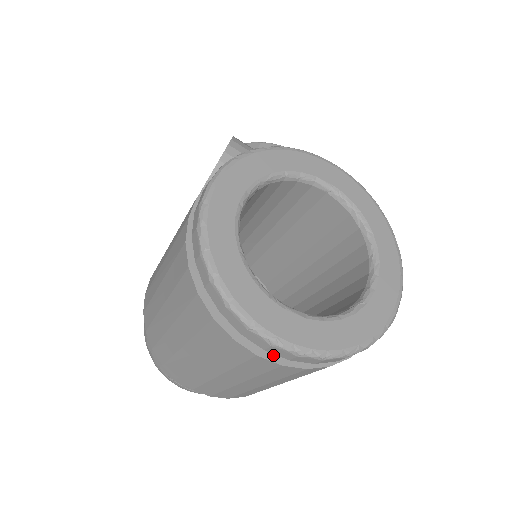
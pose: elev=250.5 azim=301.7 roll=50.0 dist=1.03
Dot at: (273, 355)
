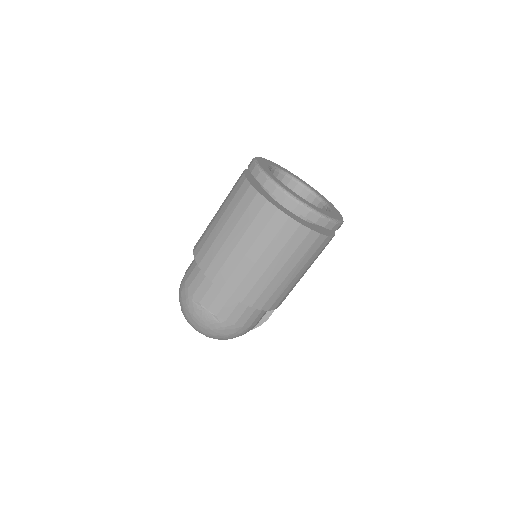
Dot at: (285, 212)
